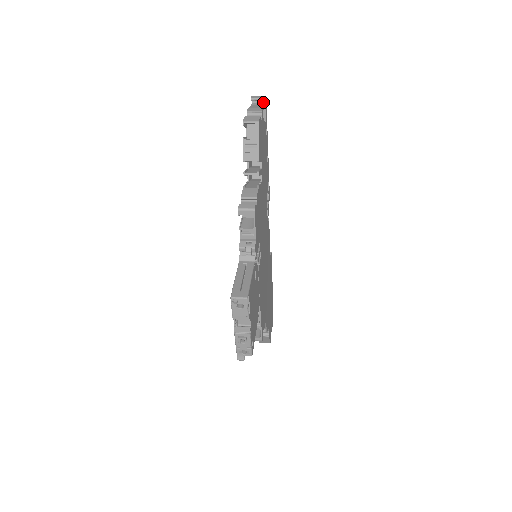
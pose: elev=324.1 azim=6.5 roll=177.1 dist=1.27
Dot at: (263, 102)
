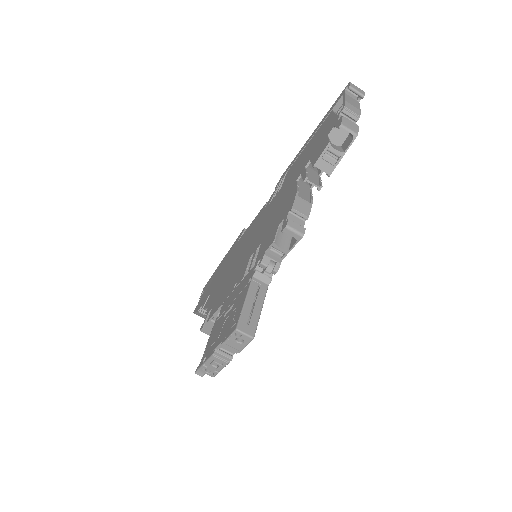
Dot at: (359, 98)
